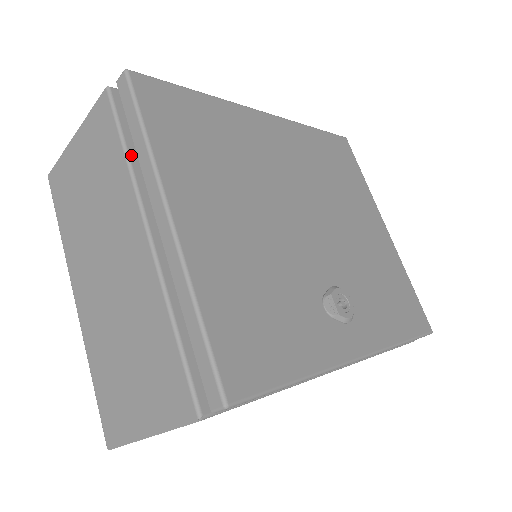
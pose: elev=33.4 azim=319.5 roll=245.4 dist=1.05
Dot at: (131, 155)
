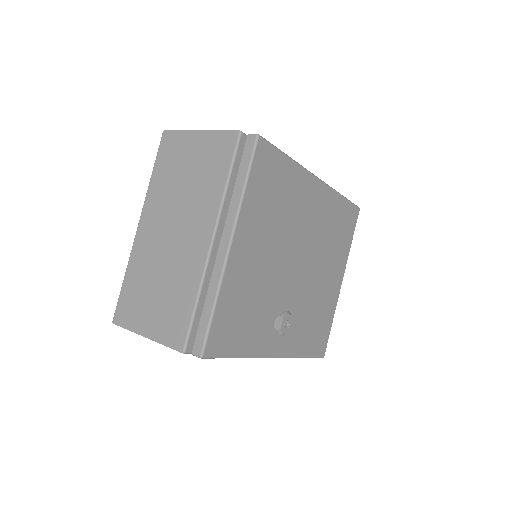
Dot at: (229, 186)
